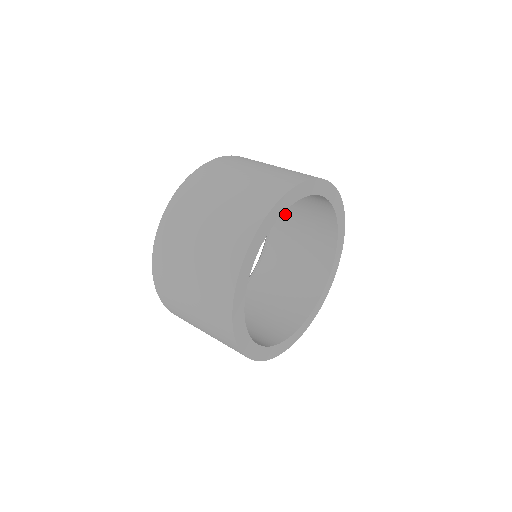
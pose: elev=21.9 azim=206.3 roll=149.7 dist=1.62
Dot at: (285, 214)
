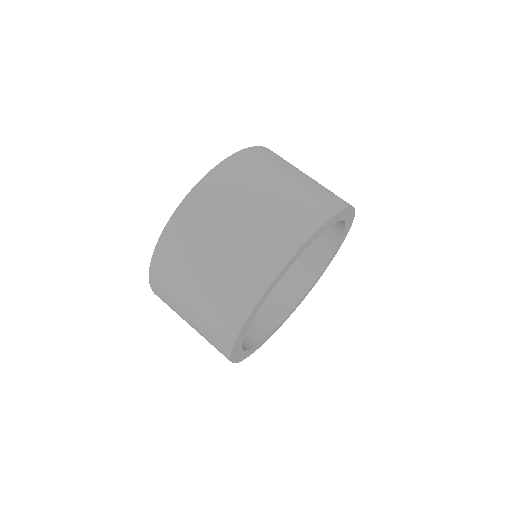
Dot at: occluded
